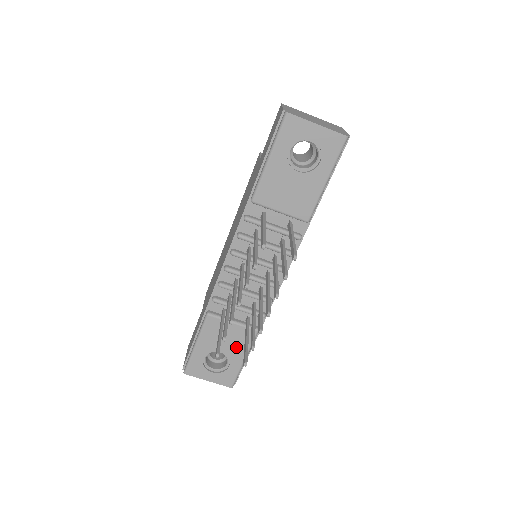
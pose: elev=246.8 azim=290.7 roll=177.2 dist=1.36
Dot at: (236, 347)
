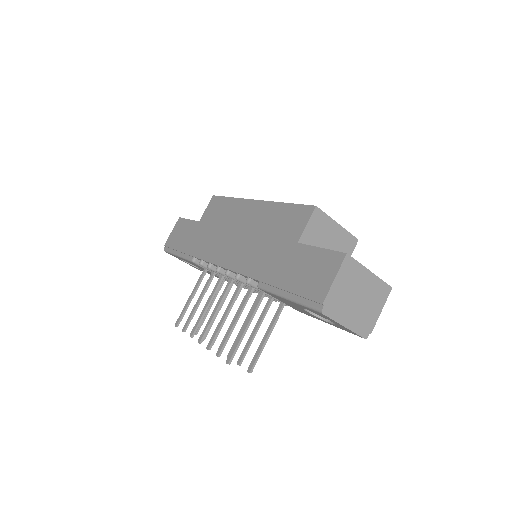
Dot at: (209, 273)
